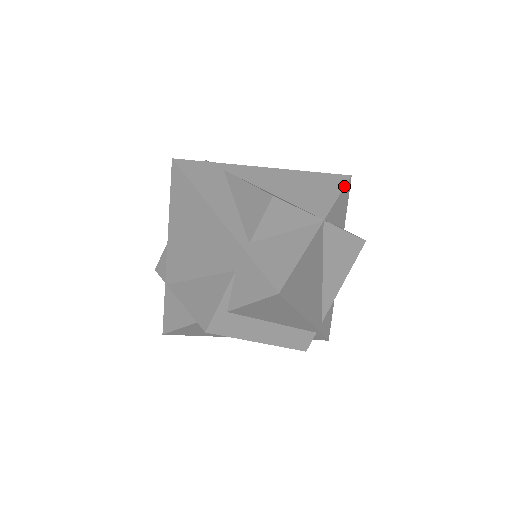
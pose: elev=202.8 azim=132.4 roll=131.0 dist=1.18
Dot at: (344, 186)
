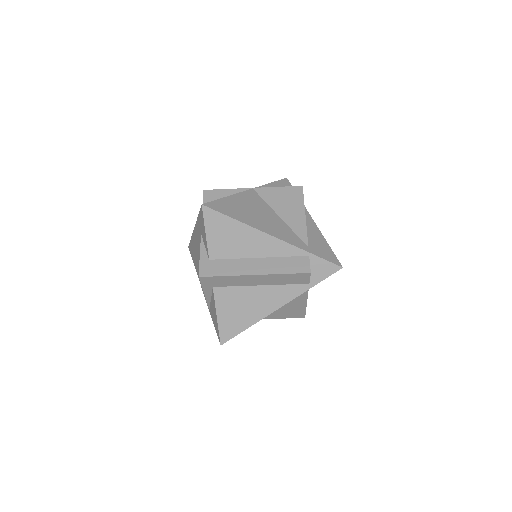
Dot at: (278, 181)
